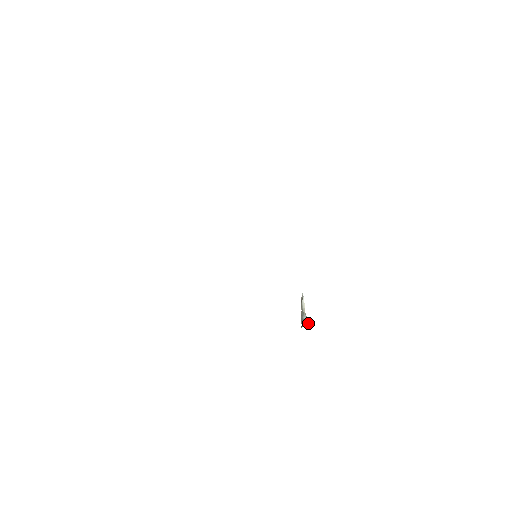
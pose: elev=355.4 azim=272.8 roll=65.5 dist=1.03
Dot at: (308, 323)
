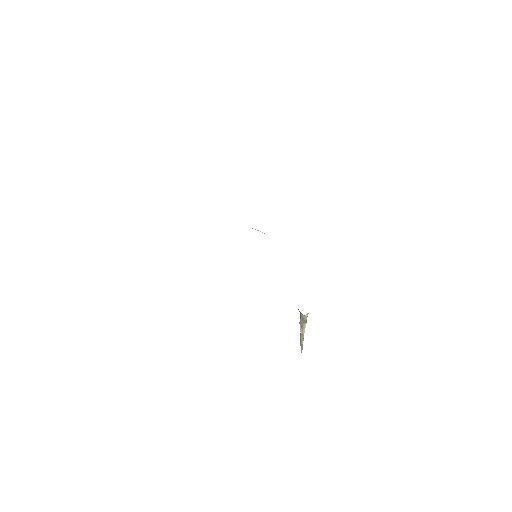
Dot at: occluded
